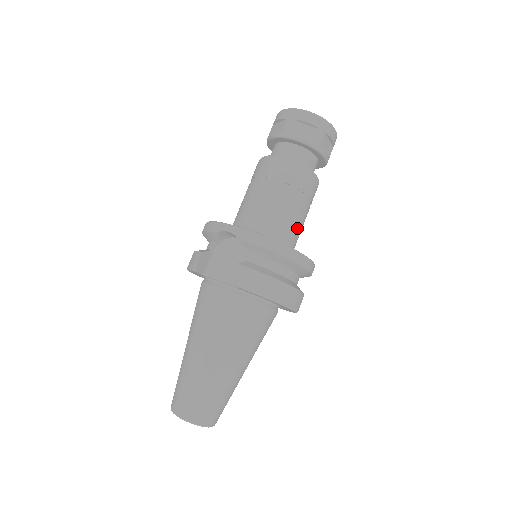
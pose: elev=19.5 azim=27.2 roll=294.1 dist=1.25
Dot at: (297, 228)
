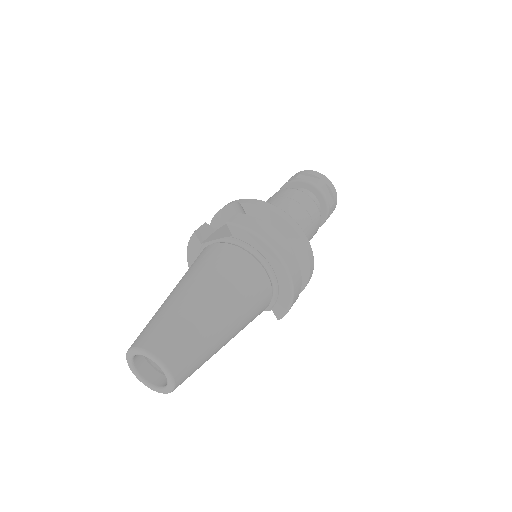
Dot at: occluded
